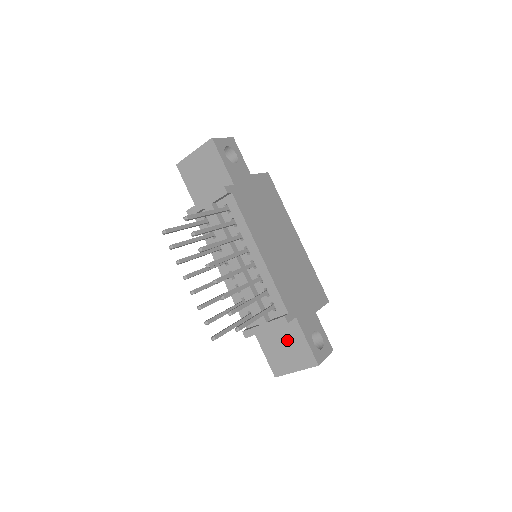
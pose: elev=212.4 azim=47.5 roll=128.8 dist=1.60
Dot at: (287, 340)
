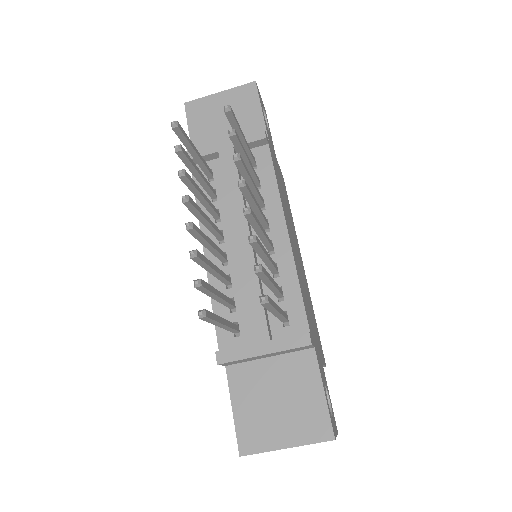
Dot at: (286, 386)
